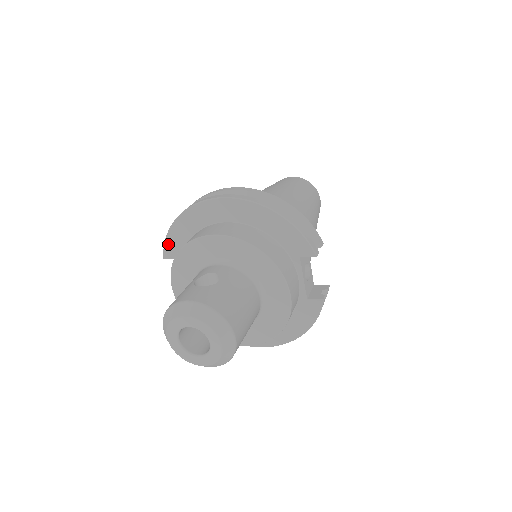
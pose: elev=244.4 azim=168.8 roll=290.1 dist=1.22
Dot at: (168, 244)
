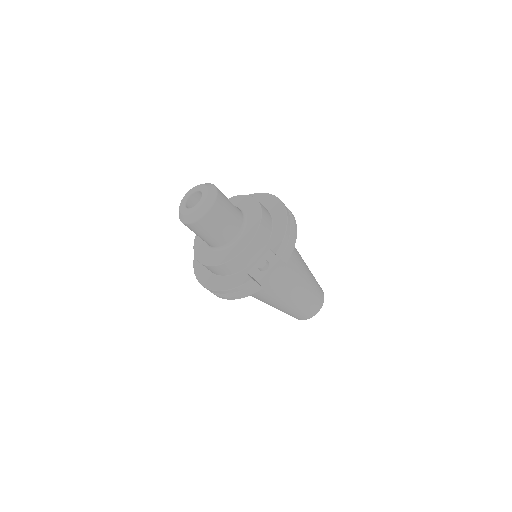
Dot at: occluded
